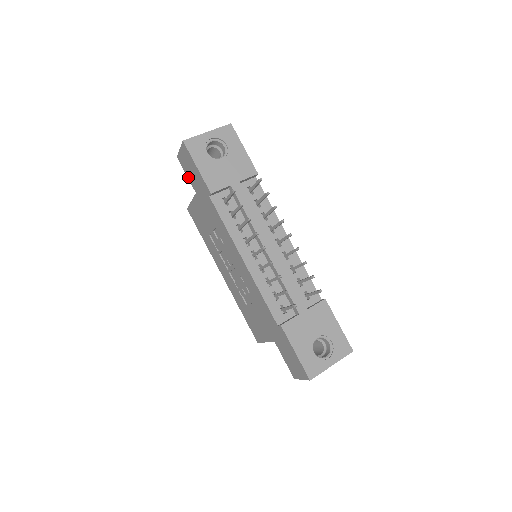
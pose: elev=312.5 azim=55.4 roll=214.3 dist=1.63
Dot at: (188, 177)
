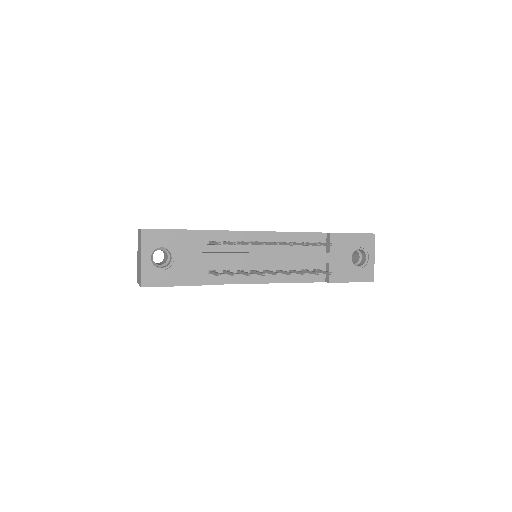
Dot at: occluded
